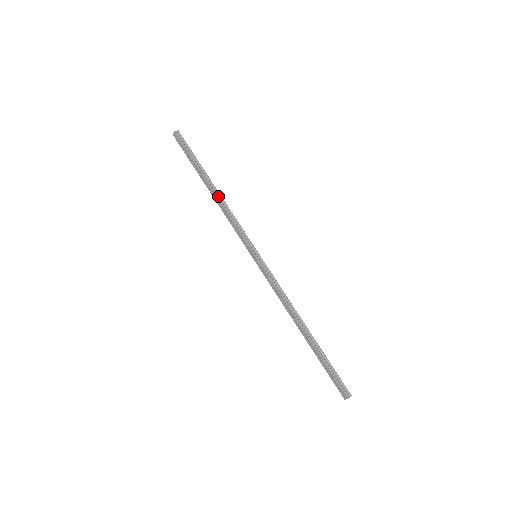
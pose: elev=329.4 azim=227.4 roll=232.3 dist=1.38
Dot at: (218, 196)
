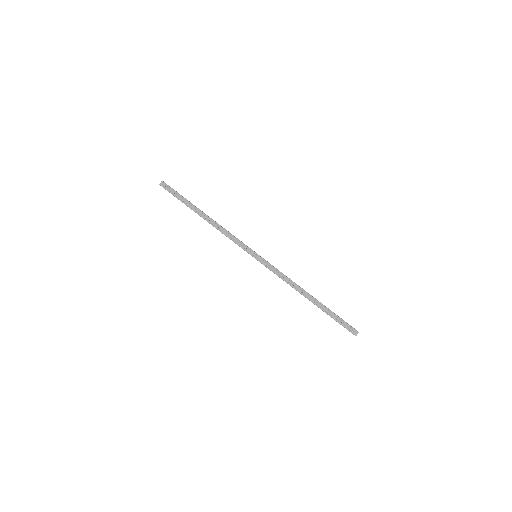
Dot at: (213, 220)
